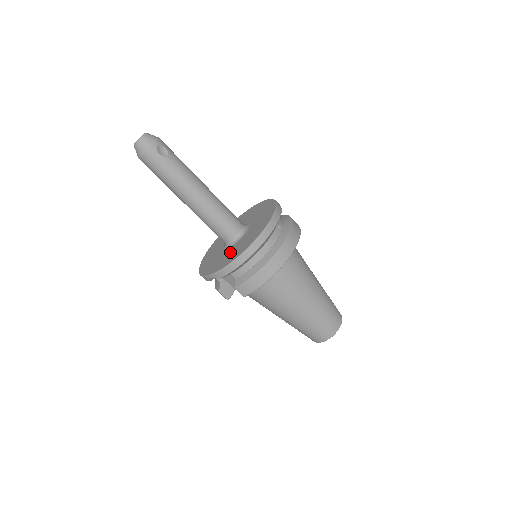
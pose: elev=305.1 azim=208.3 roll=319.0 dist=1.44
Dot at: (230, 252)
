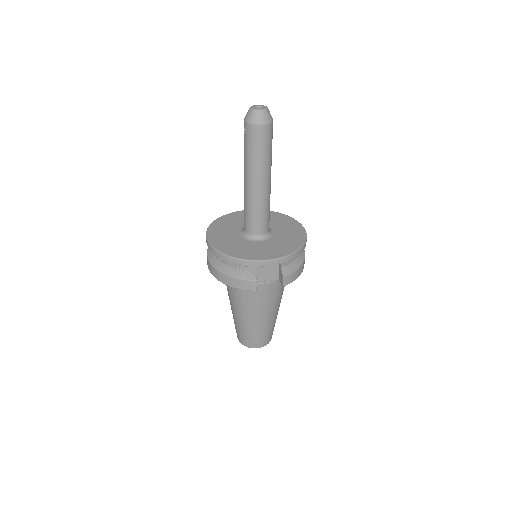
Dot at: (277, 243)
